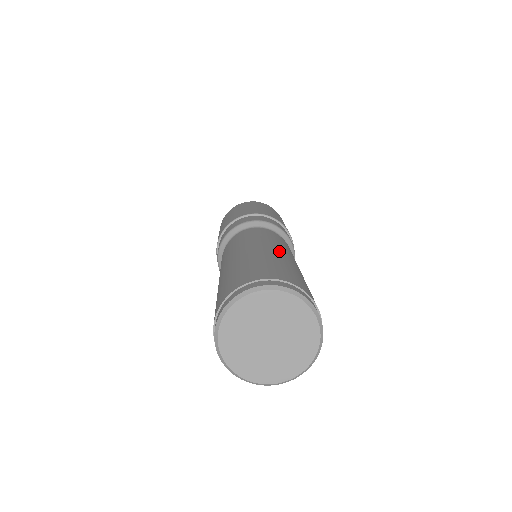
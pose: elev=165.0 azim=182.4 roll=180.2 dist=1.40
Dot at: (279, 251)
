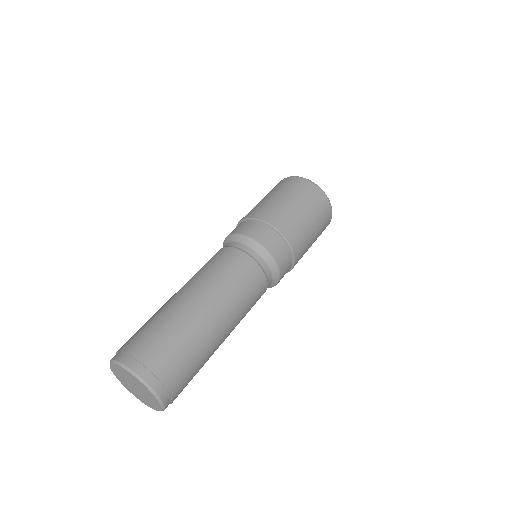
Dot at: (202, 304)
